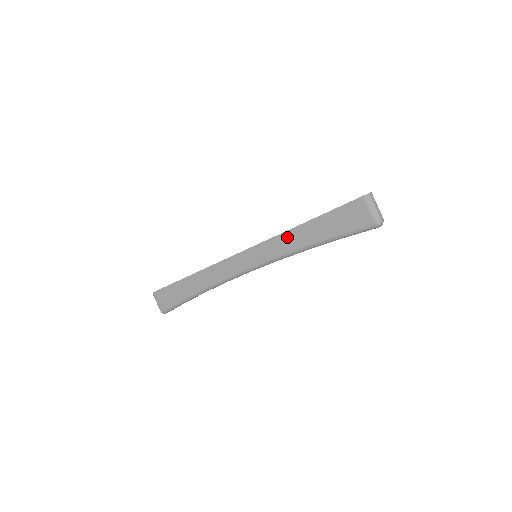
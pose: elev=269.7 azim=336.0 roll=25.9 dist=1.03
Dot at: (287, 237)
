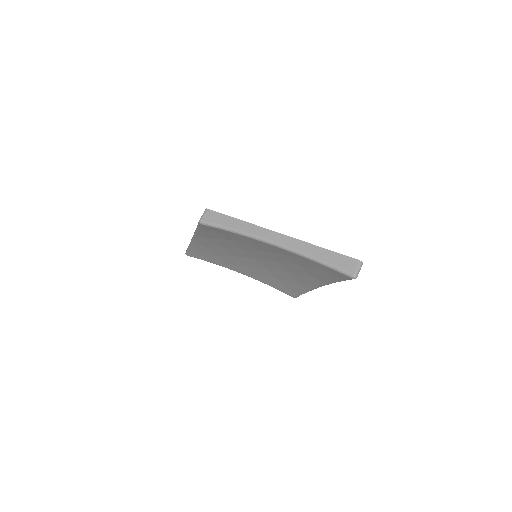
Dot at: (309, 246)
